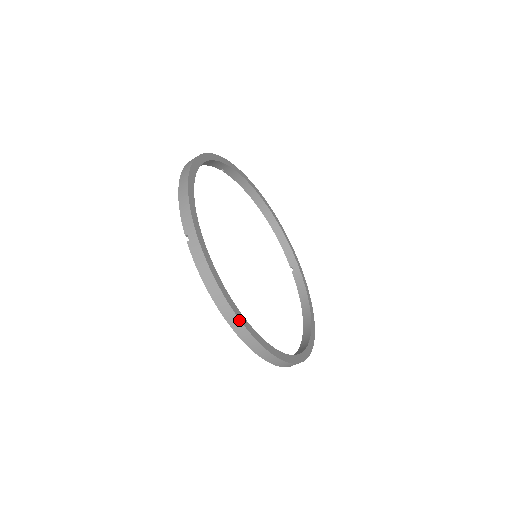
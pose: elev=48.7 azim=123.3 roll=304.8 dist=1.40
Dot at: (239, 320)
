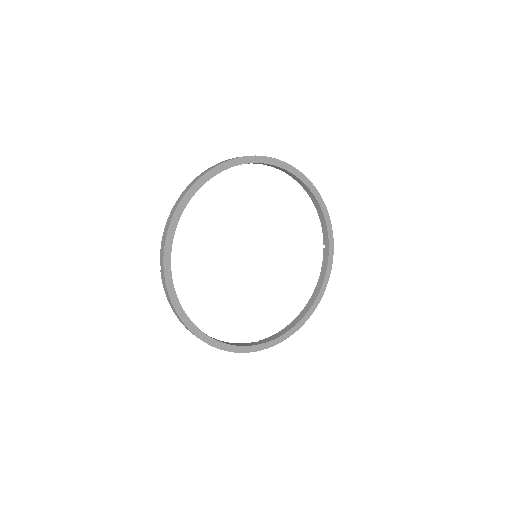
Dot at: (191, 331)
